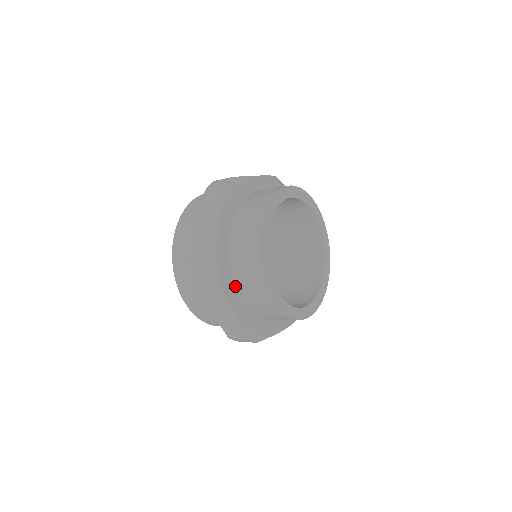
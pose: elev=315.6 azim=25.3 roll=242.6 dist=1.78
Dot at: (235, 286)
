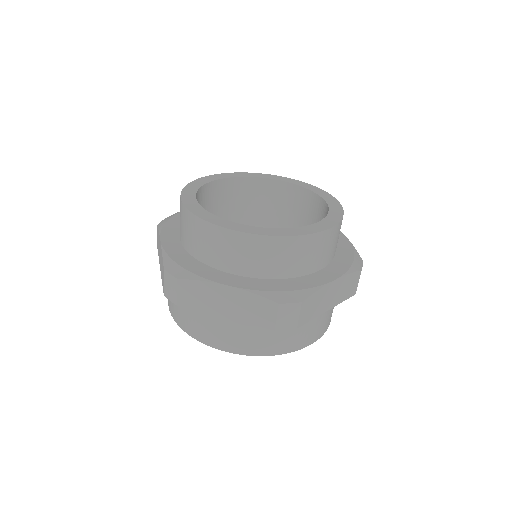
Dot at: occluded
